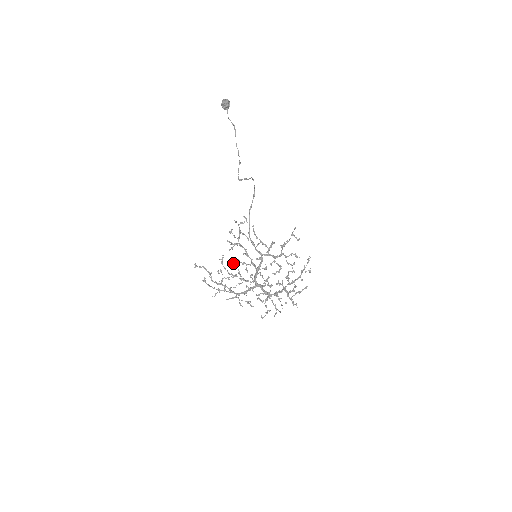
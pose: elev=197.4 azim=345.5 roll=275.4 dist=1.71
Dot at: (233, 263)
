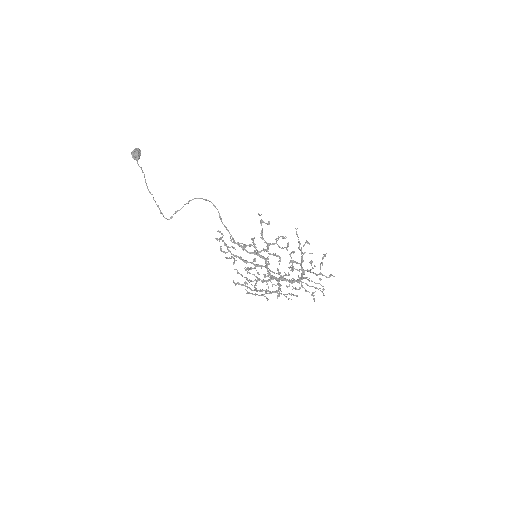
Dot at: occluded
